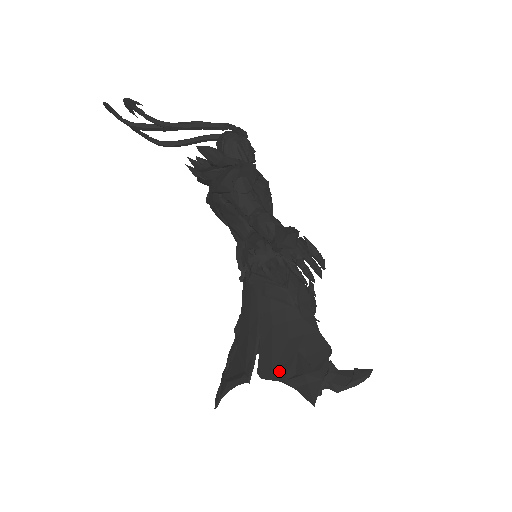
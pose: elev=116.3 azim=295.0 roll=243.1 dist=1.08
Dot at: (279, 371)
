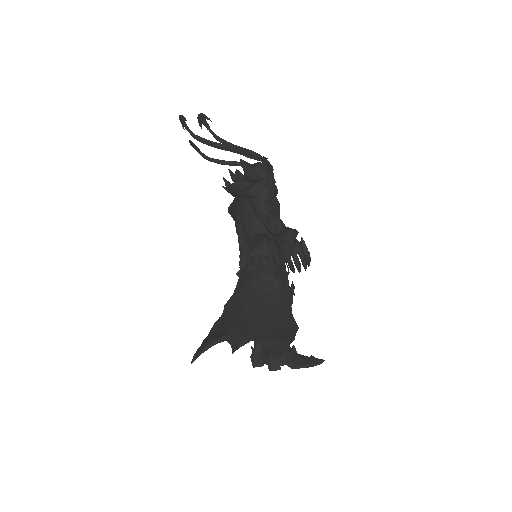
Dot at: (256, 334)
